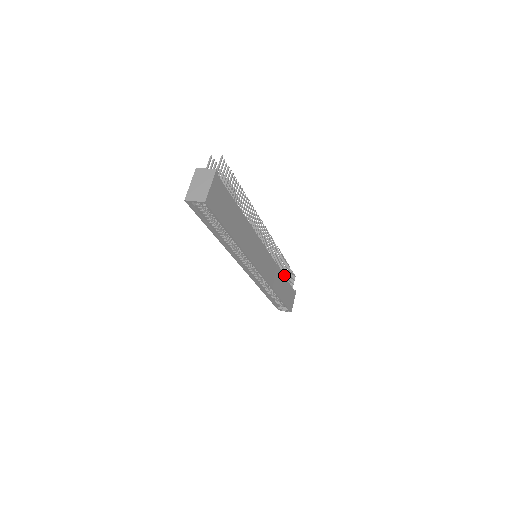
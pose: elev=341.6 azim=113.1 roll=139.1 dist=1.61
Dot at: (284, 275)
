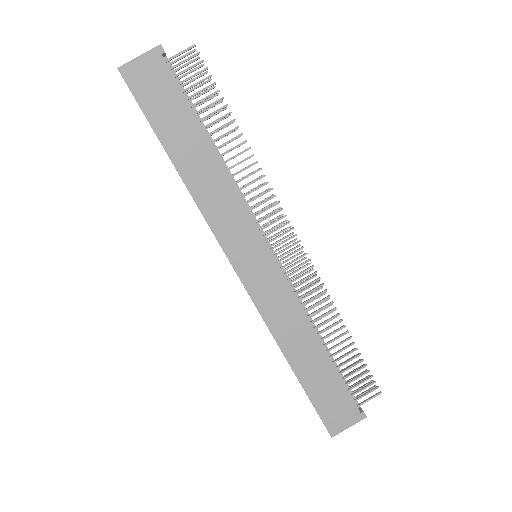
Dot at: (334, 354)
